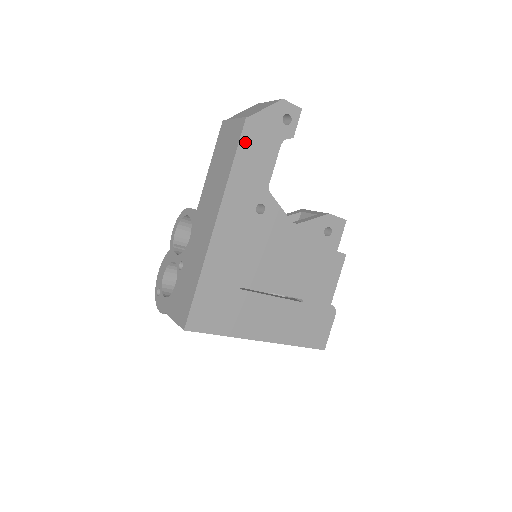
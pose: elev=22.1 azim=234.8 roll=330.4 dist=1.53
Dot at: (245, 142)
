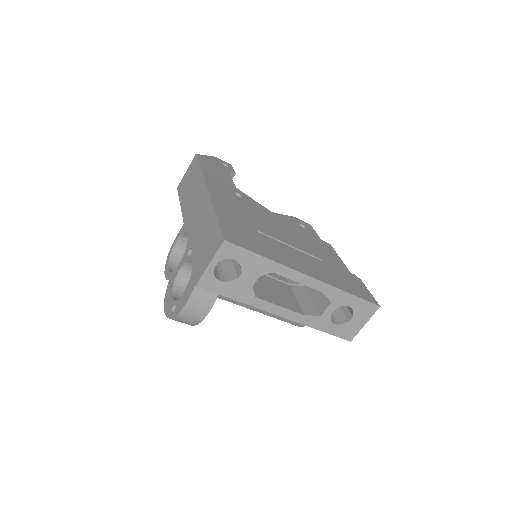
Dot at: (203, 162)
